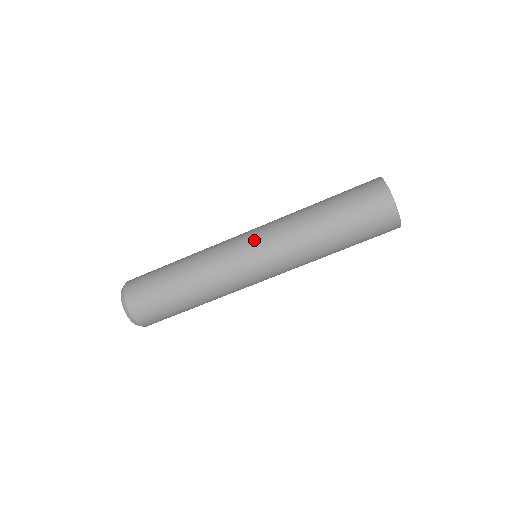
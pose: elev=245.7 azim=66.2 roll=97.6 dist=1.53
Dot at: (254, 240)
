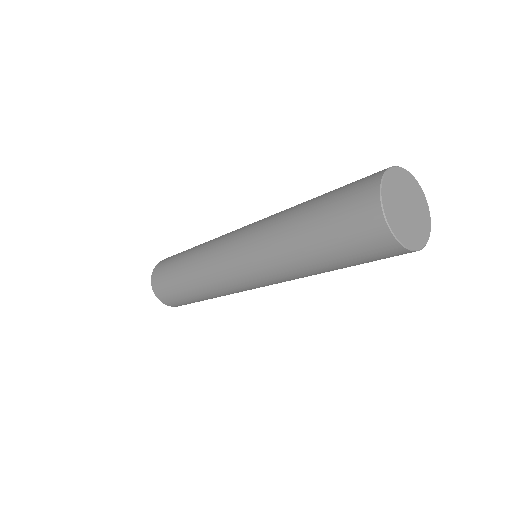
Dot at: (241, 269)
